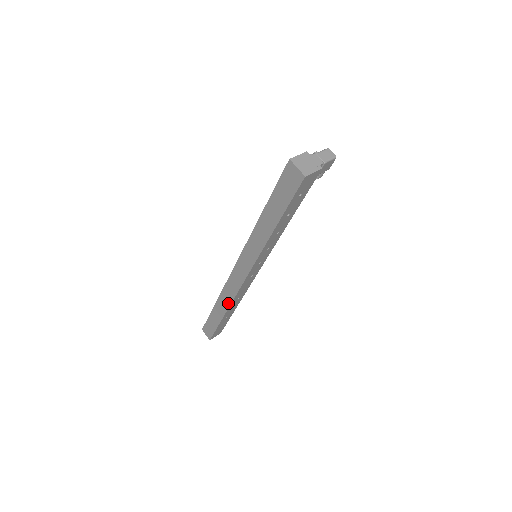
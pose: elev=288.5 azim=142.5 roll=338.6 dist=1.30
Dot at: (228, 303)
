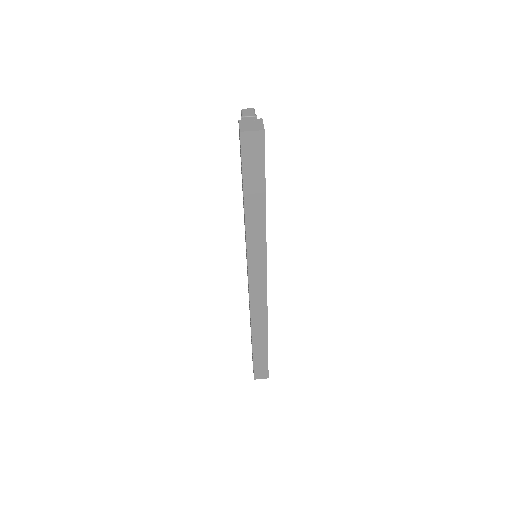
Dot at: (264, 322)
